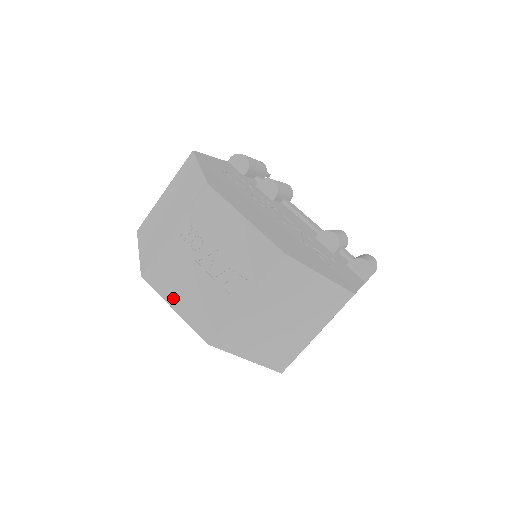
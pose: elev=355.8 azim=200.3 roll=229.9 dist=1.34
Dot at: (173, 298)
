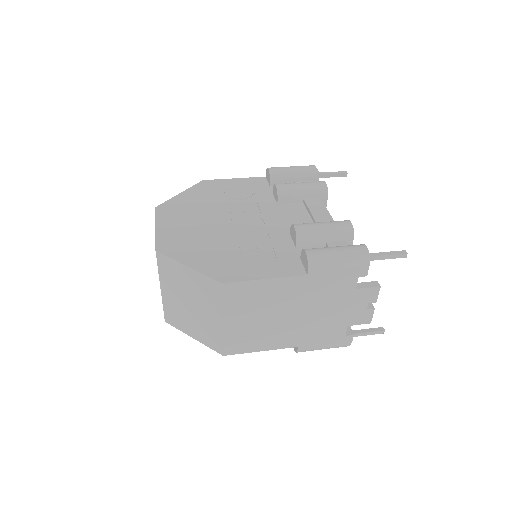
Dot at: occluded
